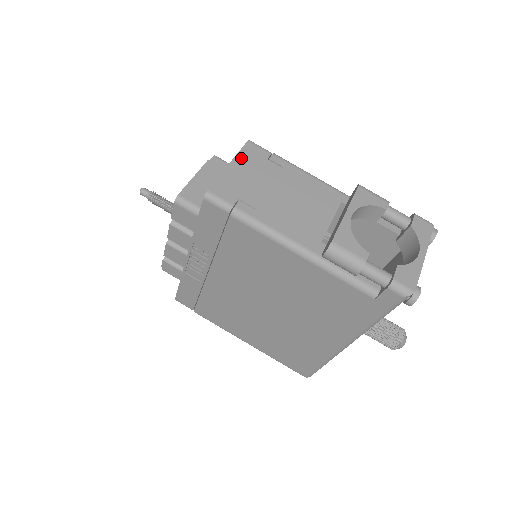
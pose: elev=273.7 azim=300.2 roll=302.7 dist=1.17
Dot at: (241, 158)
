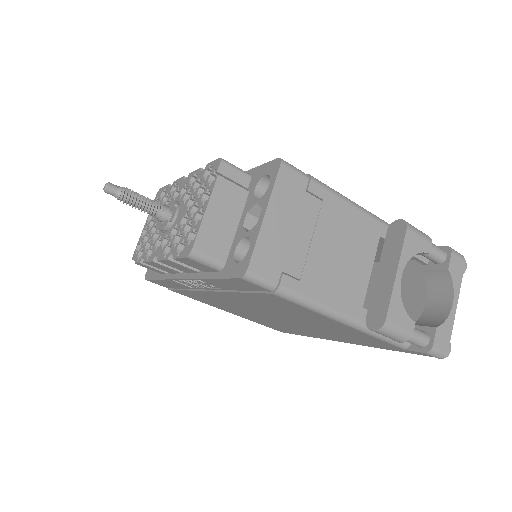
Dot at: (277, 199)
